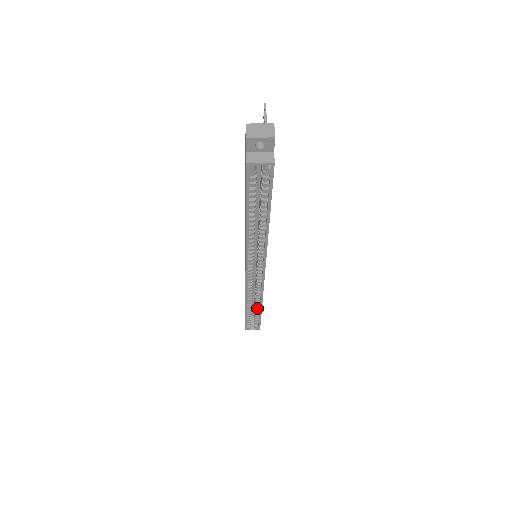
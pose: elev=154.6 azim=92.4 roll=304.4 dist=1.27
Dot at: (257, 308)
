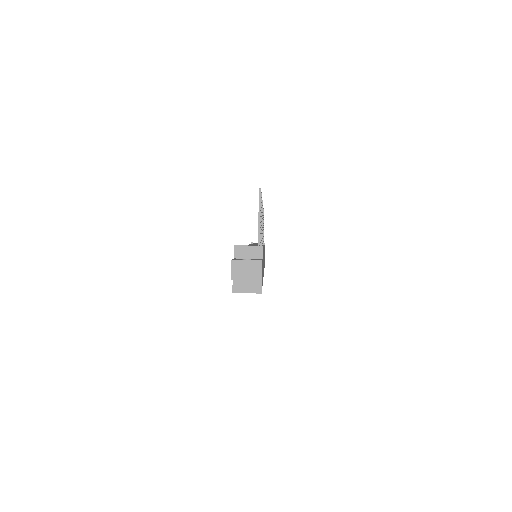
Dot at: occluded
